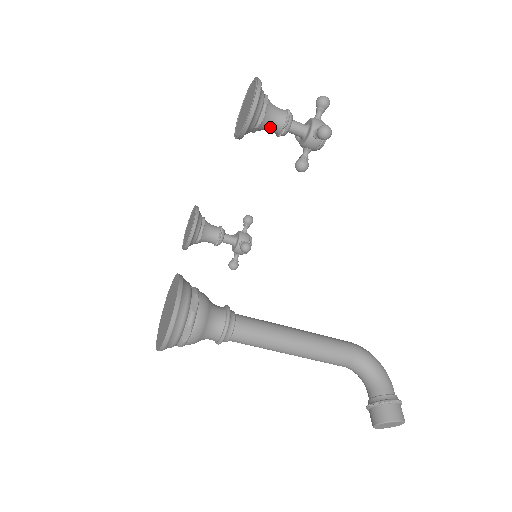
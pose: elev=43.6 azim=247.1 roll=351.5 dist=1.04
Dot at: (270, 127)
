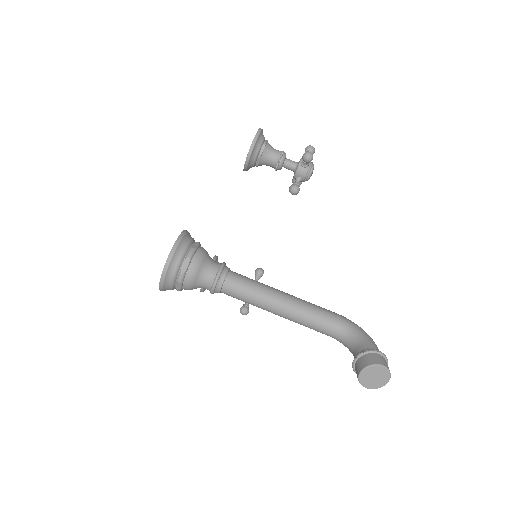
Dot at: (269, 160)
